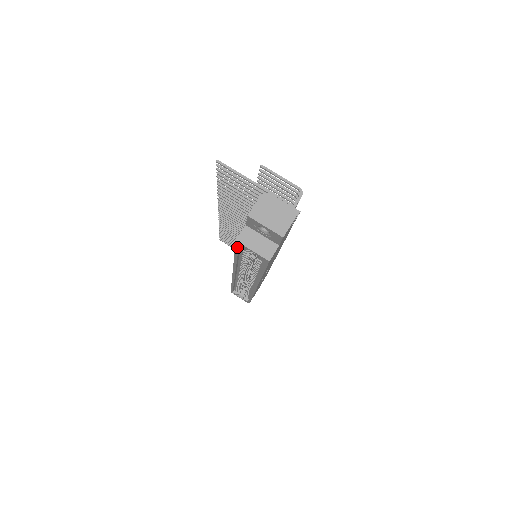
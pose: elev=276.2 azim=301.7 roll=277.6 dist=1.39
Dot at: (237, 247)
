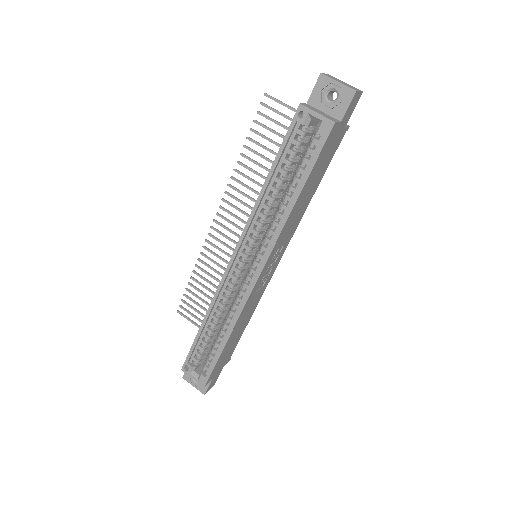
Dot at: (292, 126)
